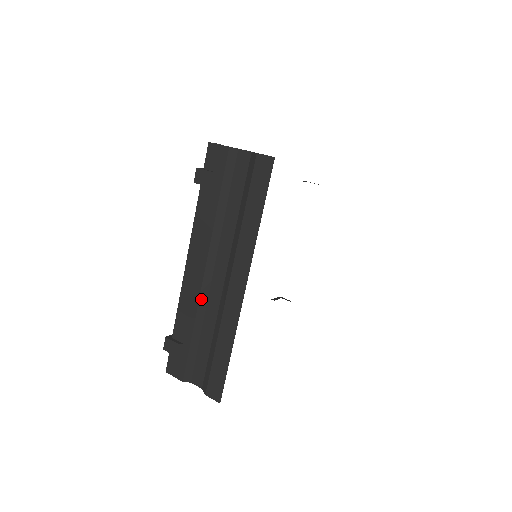
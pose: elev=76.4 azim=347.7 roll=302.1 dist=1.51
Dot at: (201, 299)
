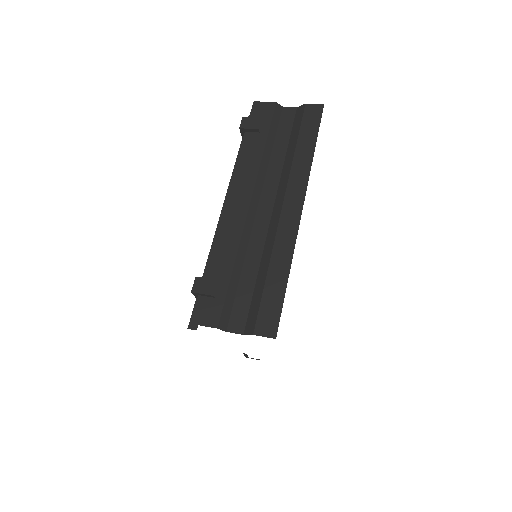
Dot at: (245, 230)
